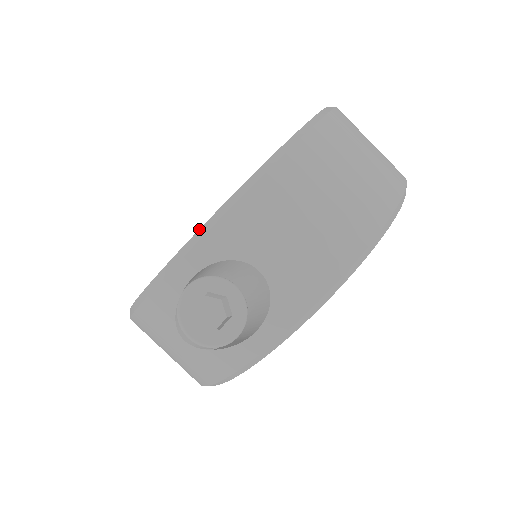
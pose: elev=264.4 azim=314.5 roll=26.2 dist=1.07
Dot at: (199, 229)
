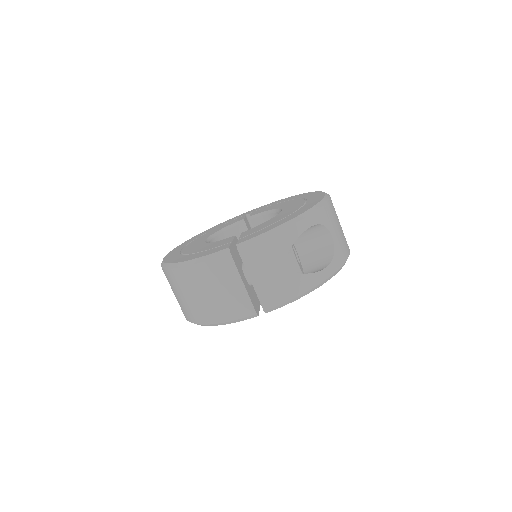
Dot at: (313, 206)
